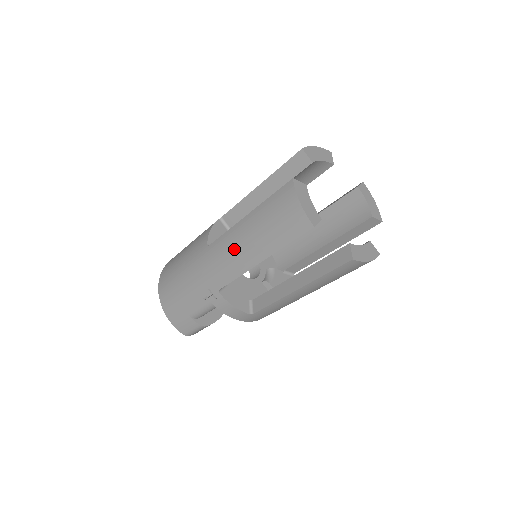
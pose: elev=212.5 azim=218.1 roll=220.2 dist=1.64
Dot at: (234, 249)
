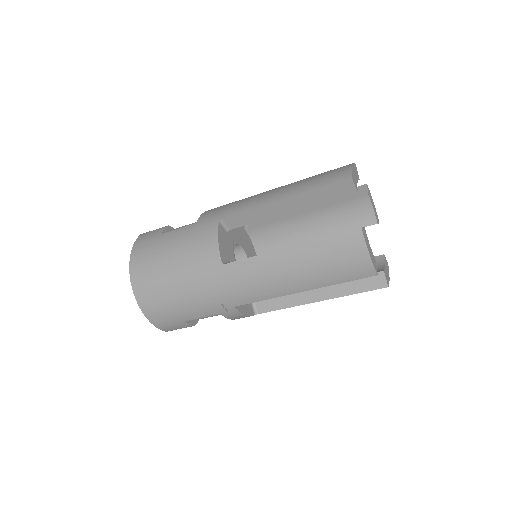
Dot at: (269, 277)
